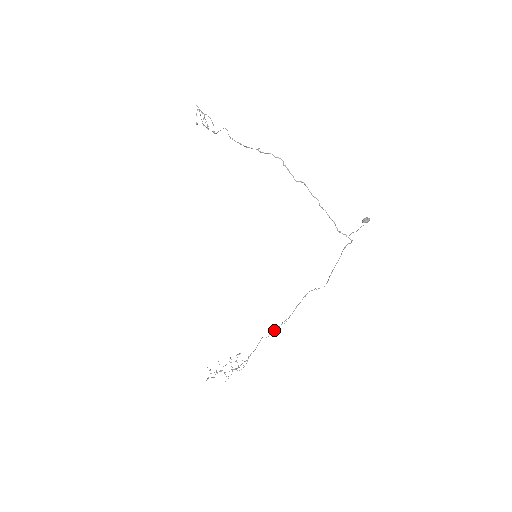
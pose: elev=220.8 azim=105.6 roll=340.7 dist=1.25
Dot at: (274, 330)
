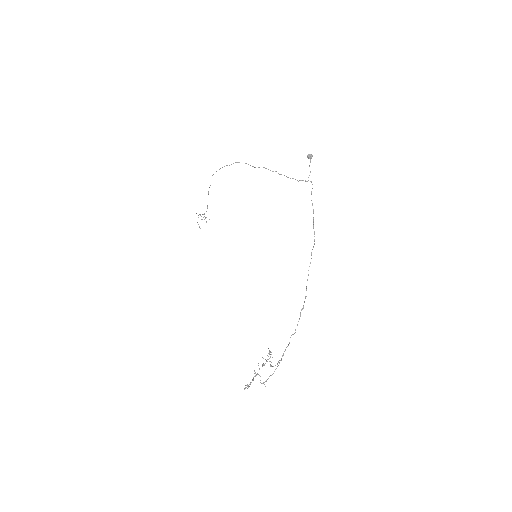
Dot at: occluded
